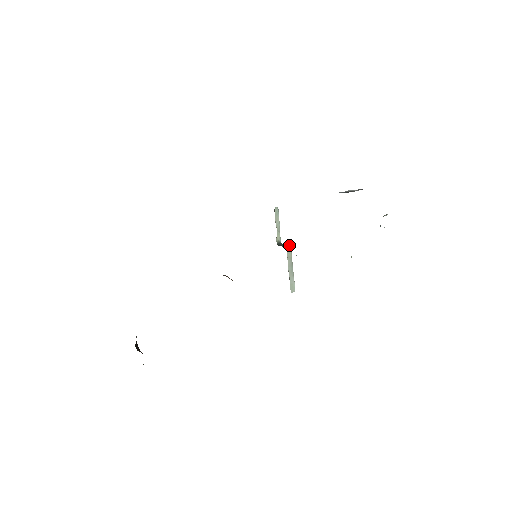
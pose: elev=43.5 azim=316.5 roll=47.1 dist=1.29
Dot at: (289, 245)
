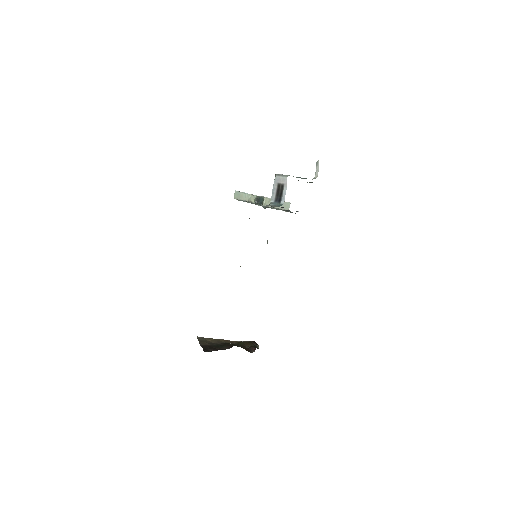
Dot at: (264, 198)
